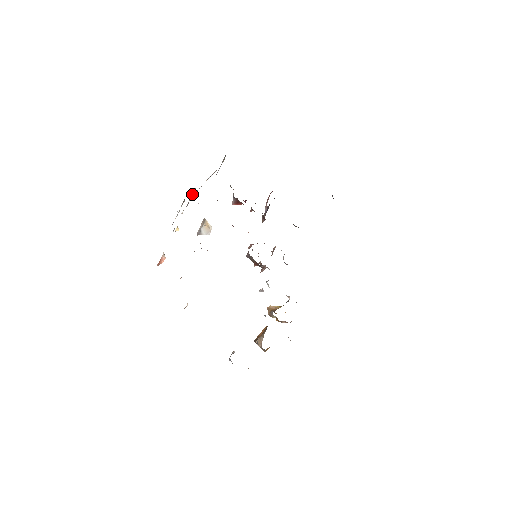
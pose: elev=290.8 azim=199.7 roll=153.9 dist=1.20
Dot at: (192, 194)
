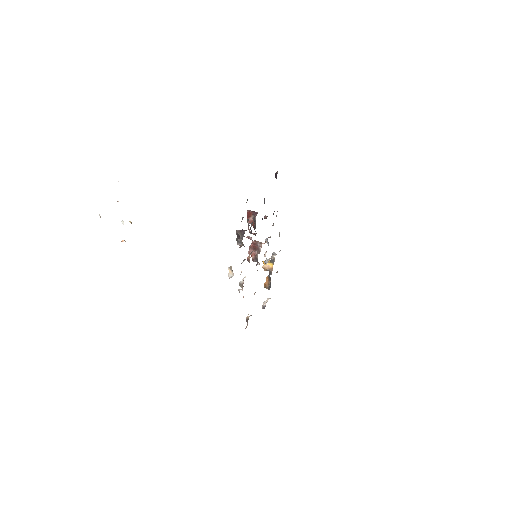
Dot at: occluded
